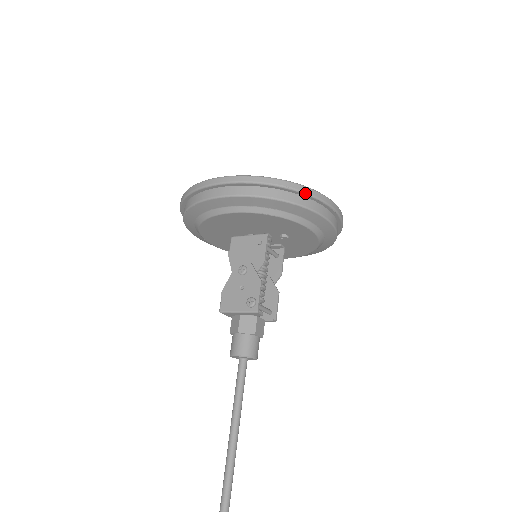
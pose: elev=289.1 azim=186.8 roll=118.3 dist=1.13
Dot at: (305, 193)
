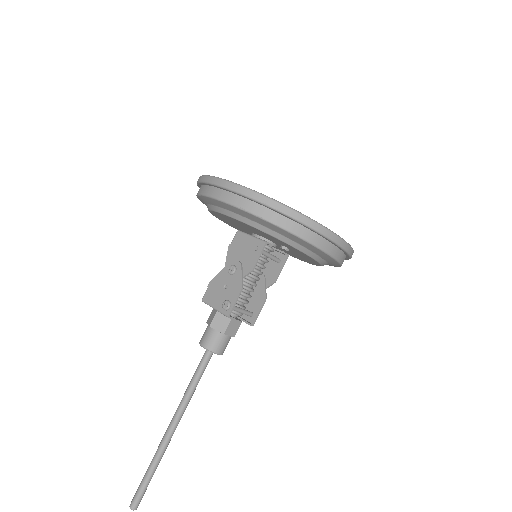
Dot at: (300, 222)
